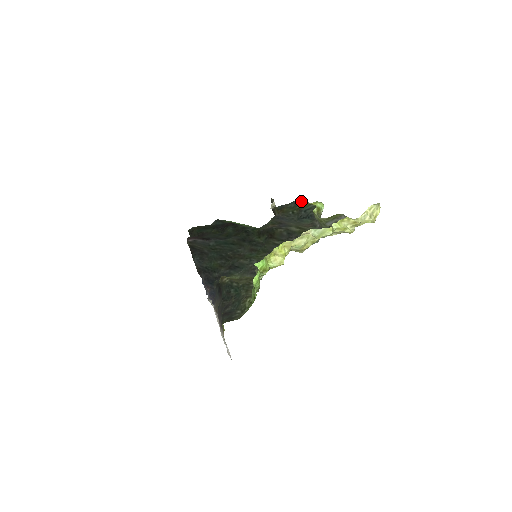
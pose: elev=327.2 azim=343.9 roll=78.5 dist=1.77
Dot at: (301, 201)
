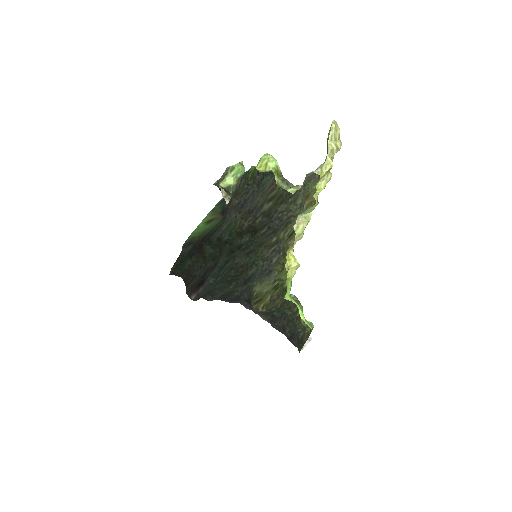
Dot at: (248, 171)
